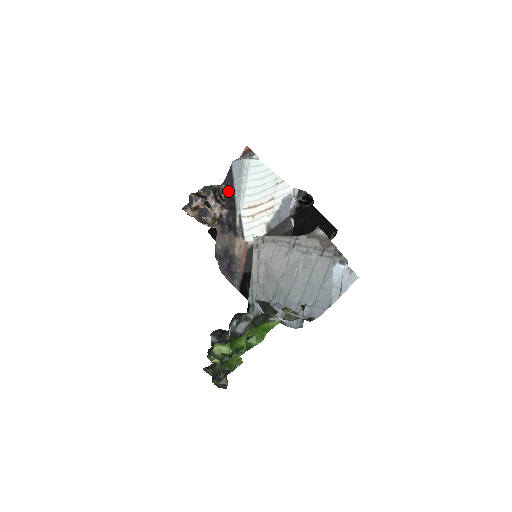
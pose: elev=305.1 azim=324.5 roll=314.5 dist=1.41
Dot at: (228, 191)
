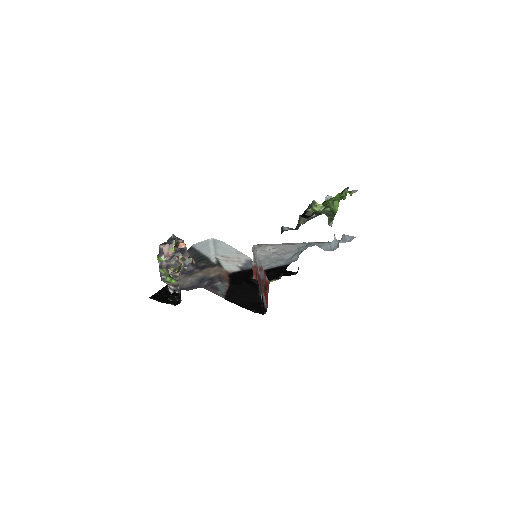
Dot at: occluded
